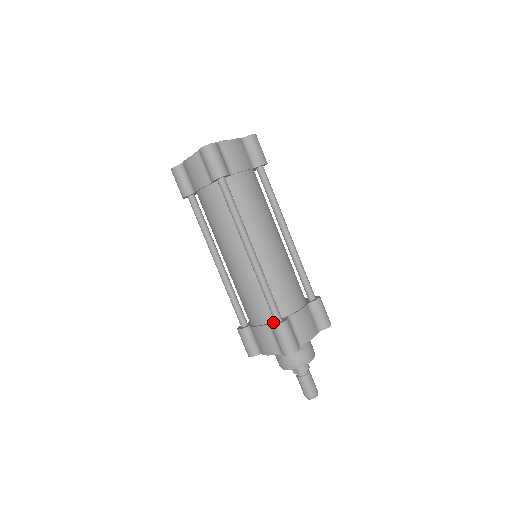
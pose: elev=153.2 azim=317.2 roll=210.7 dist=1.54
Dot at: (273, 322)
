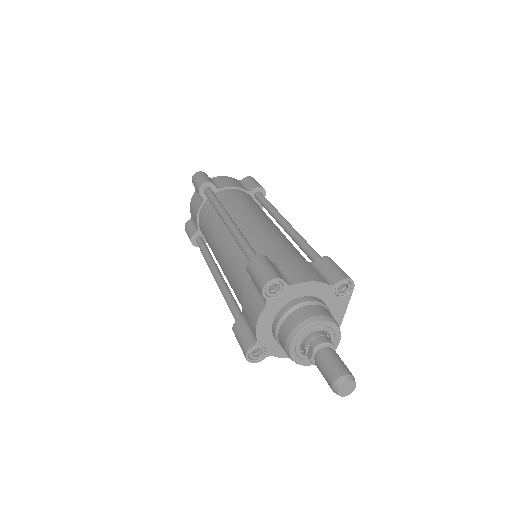
Dot at: occluded
